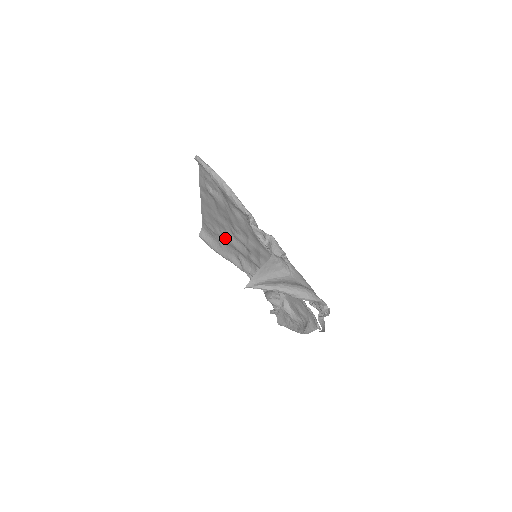
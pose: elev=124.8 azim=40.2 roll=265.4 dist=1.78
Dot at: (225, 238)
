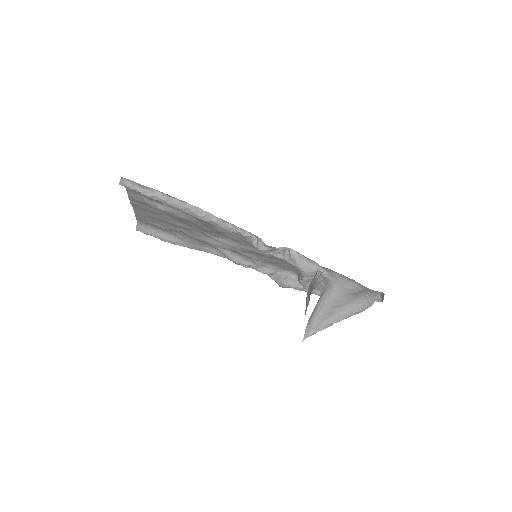
Dot at: (190, 236)
